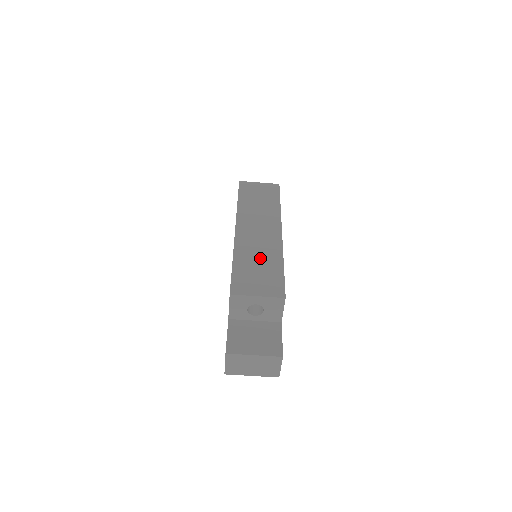
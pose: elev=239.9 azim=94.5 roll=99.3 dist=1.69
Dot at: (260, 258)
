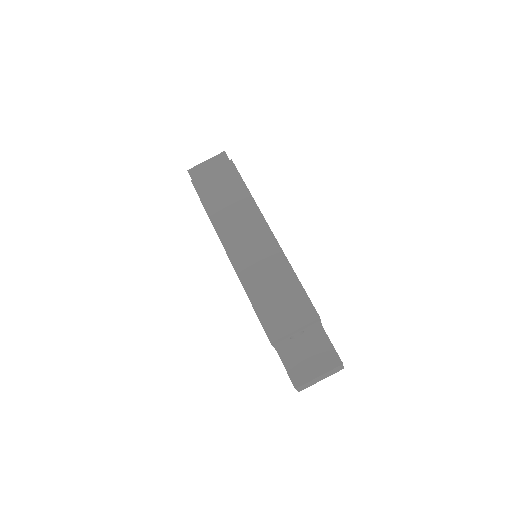
Dot at: (271, 281)
